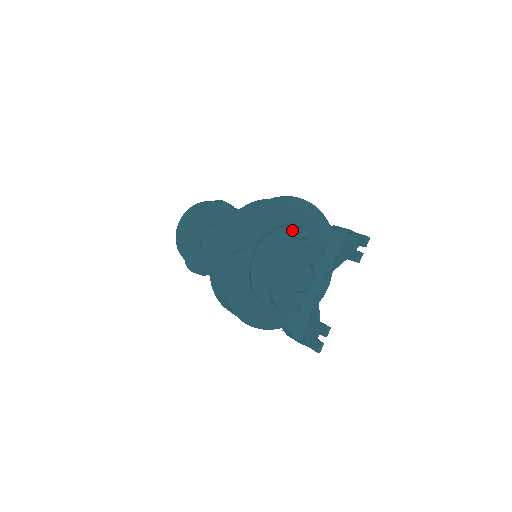
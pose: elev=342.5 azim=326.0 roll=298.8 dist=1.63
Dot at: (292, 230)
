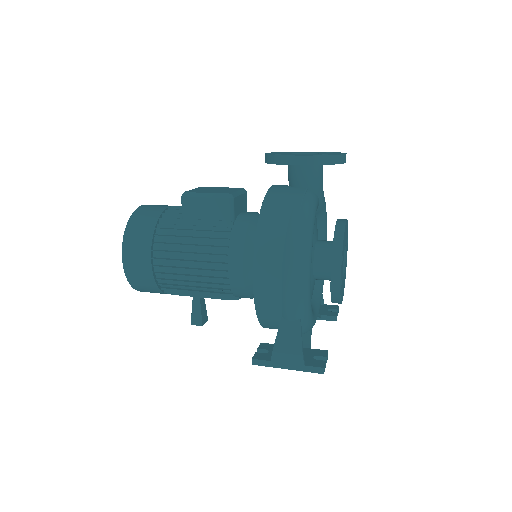
Dot at: occluded
